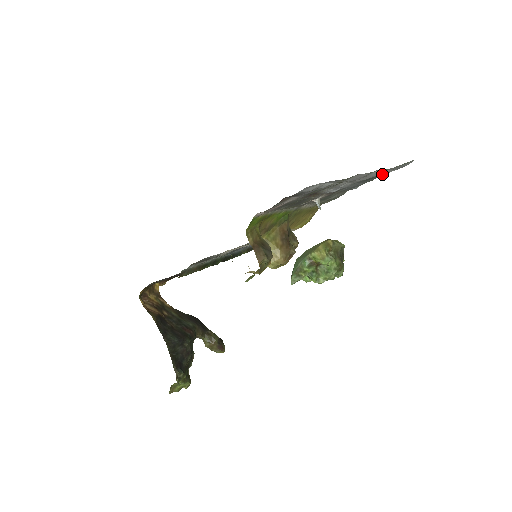
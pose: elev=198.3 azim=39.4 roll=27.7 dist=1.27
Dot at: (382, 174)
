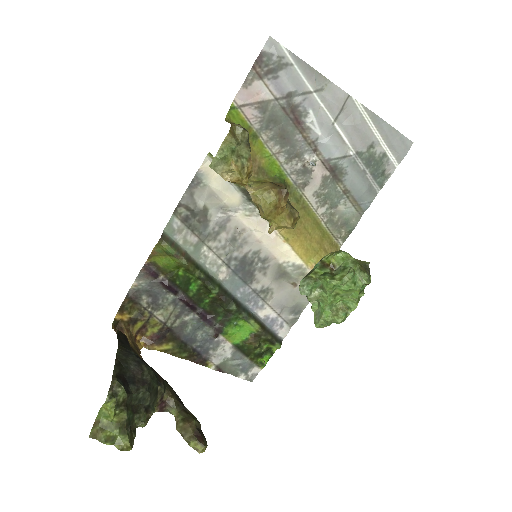
Dot at: (384, 162)
